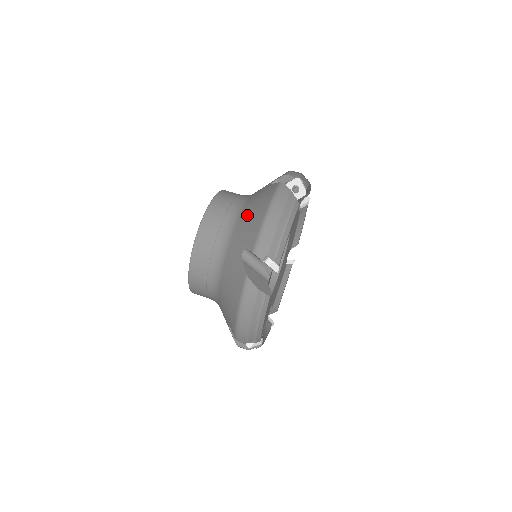
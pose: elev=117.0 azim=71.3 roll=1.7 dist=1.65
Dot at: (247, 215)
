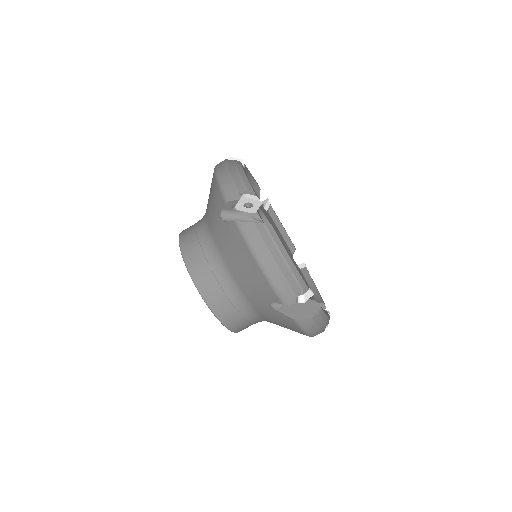
Dot at: occluded
